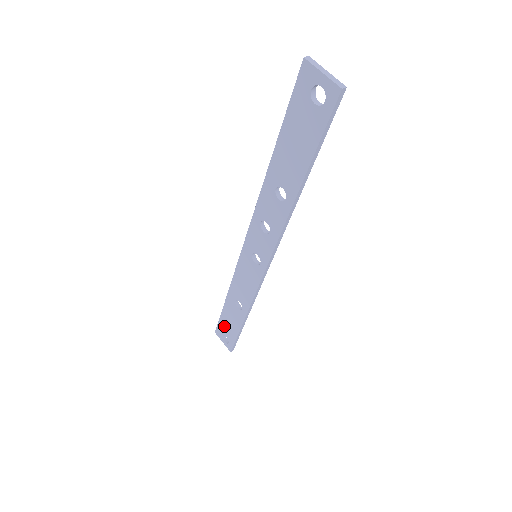
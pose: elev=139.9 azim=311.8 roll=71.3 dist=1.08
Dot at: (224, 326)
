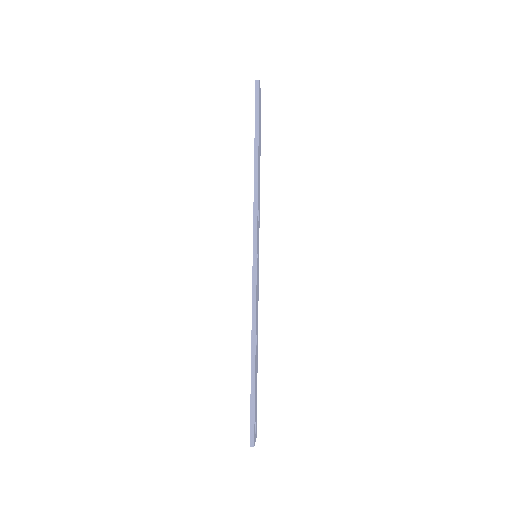
Dot at: occluded
